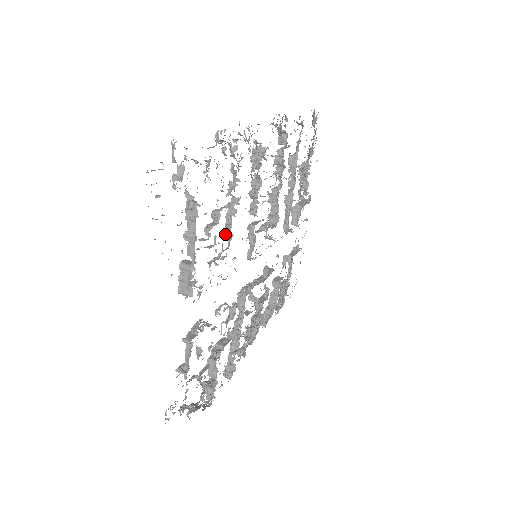
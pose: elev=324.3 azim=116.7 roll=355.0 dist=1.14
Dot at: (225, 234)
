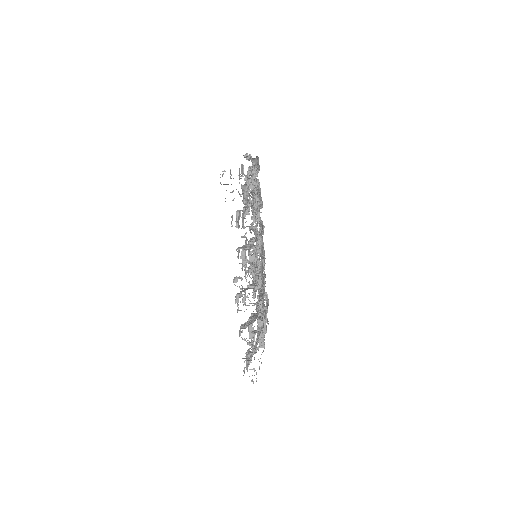
Dot at: occluded
